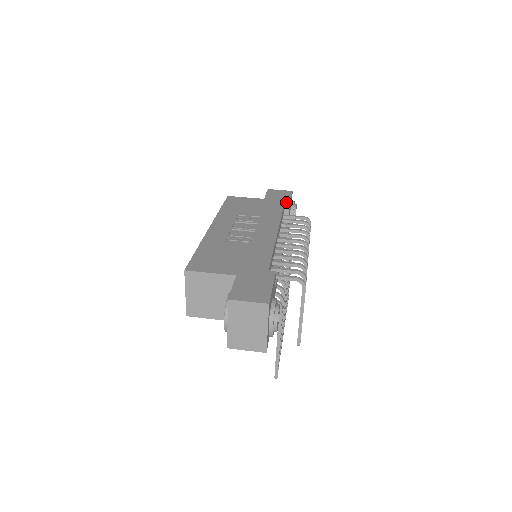
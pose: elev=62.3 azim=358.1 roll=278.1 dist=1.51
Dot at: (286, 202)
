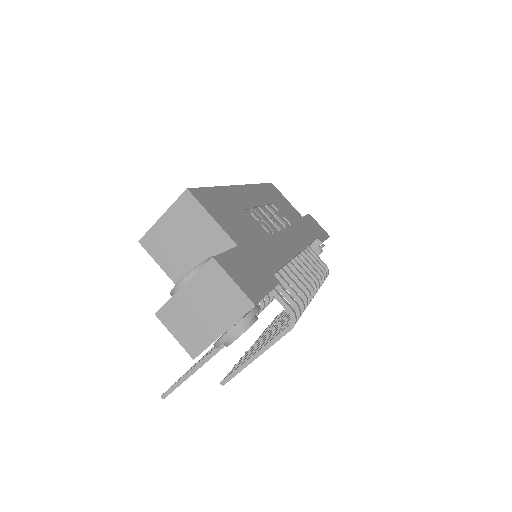
Dot at: (320, 238)
